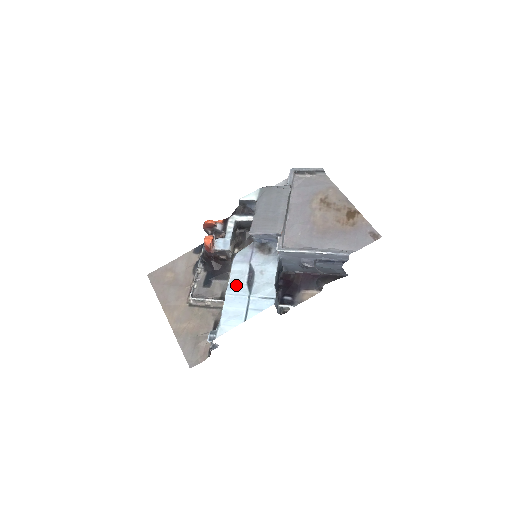
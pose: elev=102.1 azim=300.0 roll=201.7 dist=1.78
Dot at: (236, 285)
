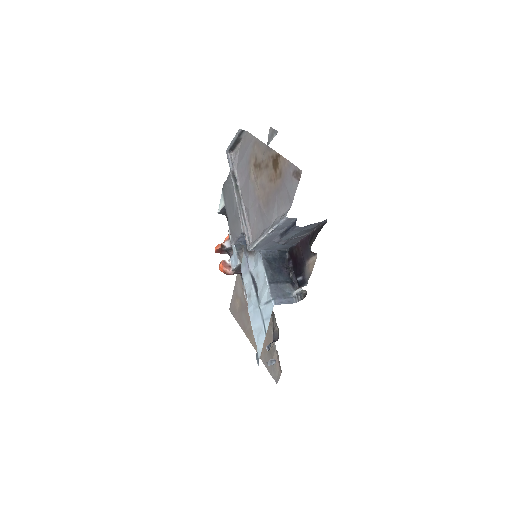
Dot at: (250, 300)
